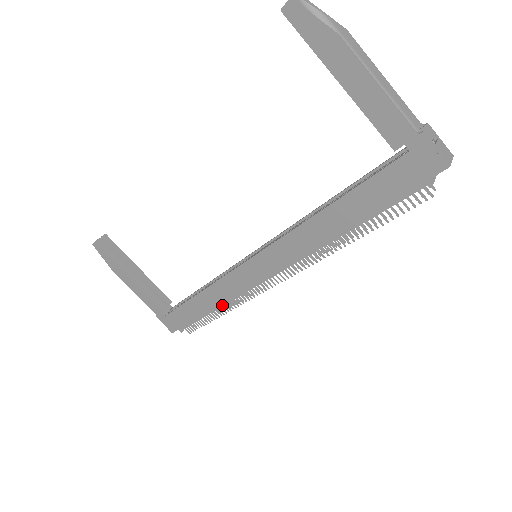
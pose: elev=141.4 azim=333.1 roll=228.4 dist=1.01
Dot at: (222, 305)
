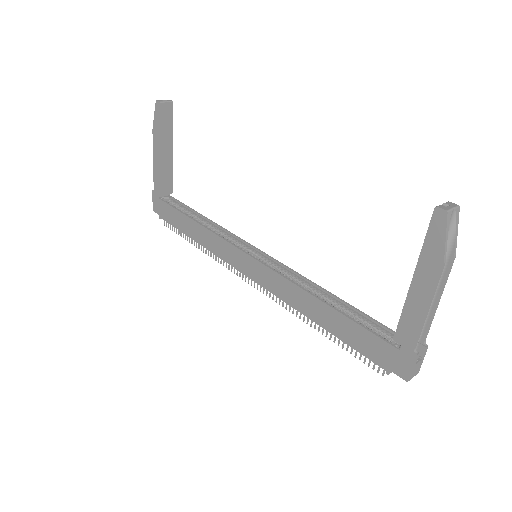
Dot at: (204, 246)
